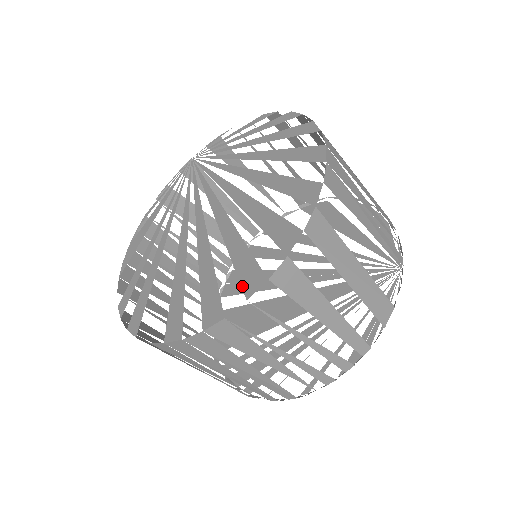
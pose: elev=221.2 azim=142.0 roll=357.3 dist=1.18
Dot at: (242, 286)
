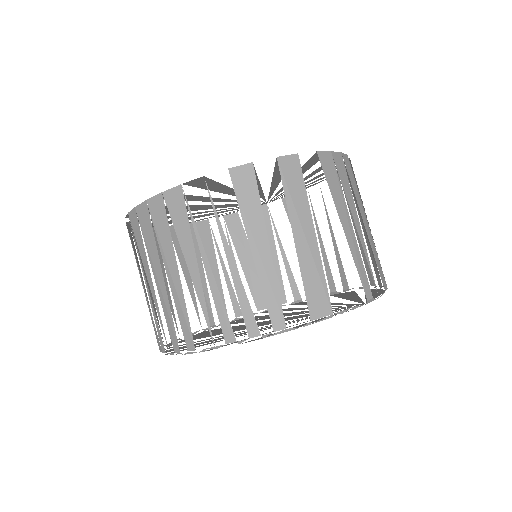
Dot at: occluded
